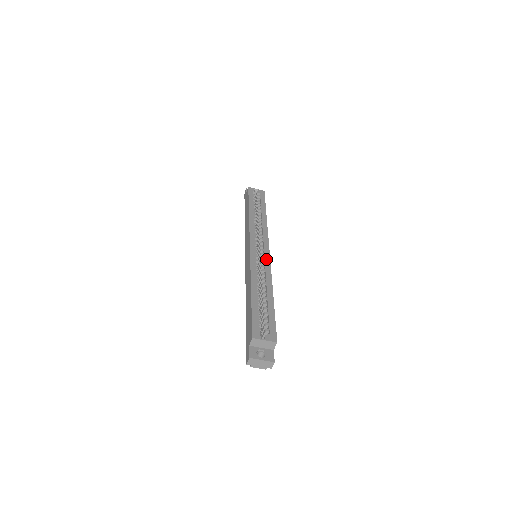
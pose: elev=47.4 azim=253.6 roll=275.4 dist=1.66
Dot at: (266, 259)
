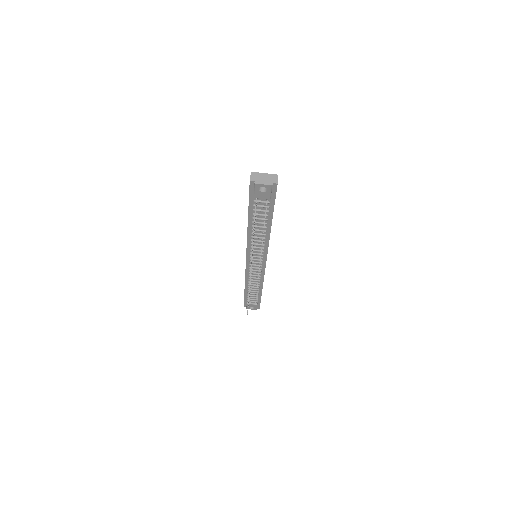
Dot at: occluded
